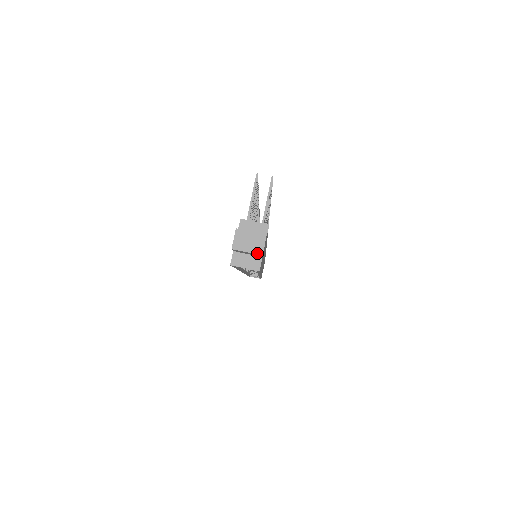
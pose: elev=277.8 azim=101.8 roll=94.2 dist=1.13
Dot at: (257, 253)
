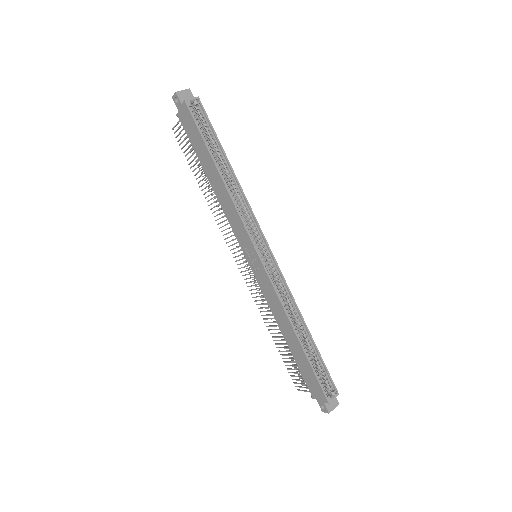
Dot at: (187, 89)
